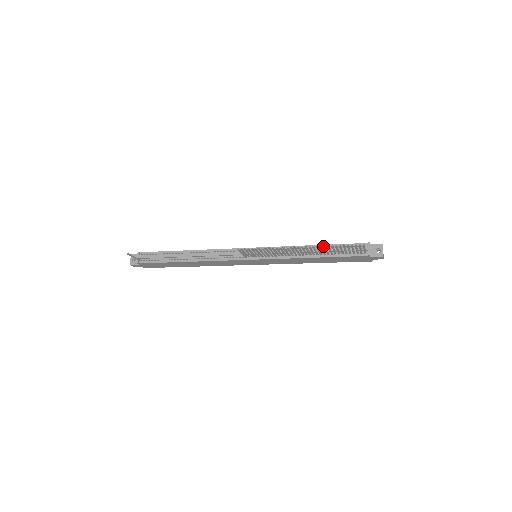
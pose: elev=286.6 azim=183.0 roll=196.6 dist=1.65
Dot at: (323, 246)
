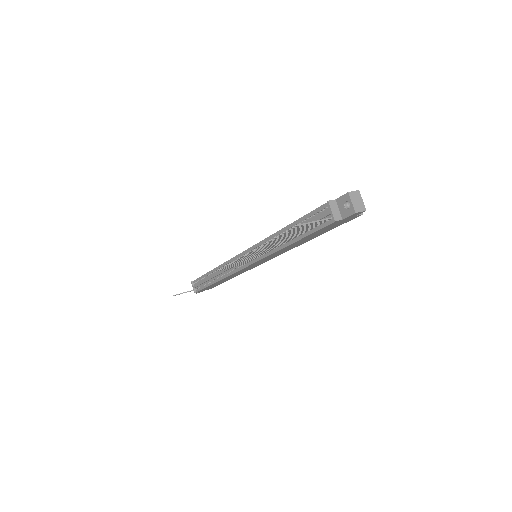
Dot at: (266, 243)
